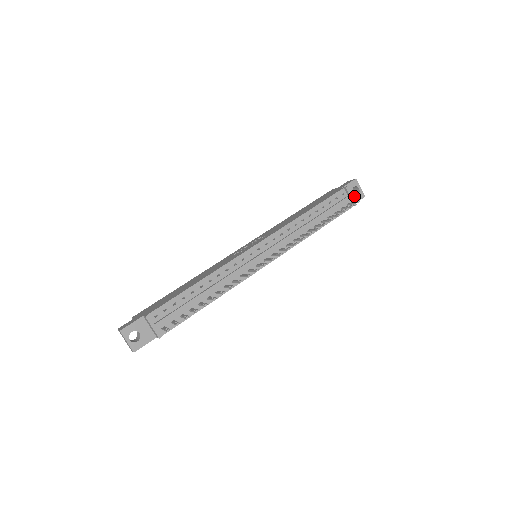
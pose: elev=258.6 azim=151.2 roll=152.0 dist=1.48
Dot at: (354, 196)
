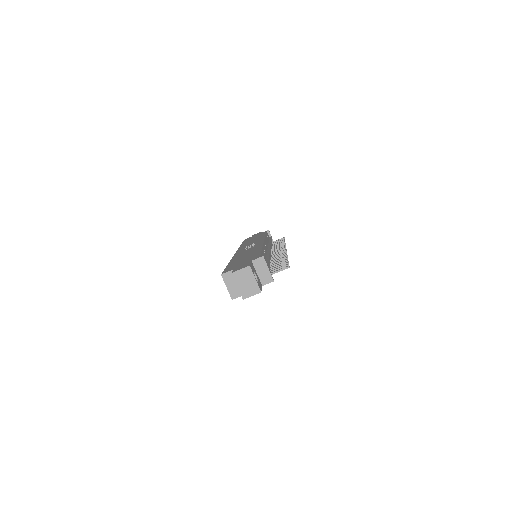
Dot at: occluded
